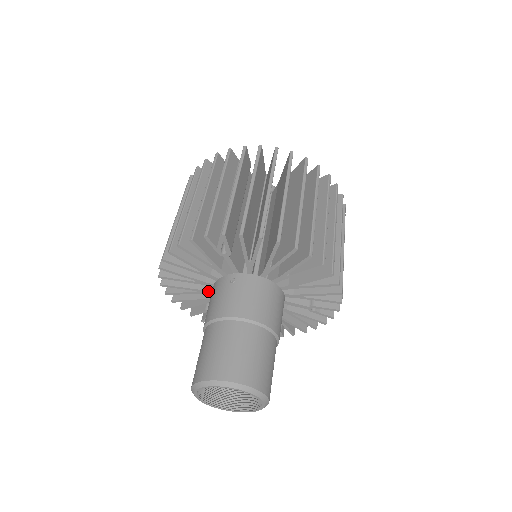
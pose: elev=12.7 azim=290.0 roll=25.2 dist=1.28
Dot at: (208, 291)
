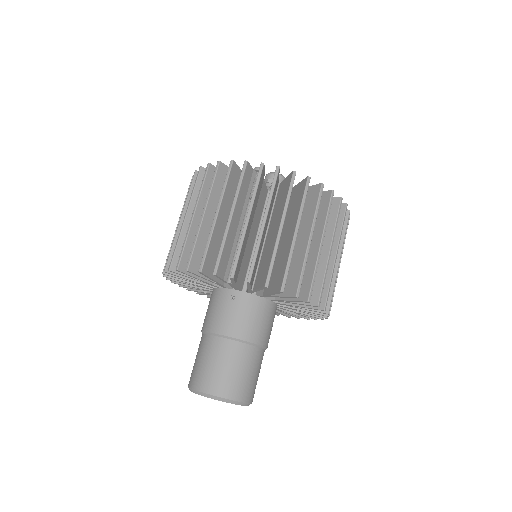
Dot at: (208, 288)
